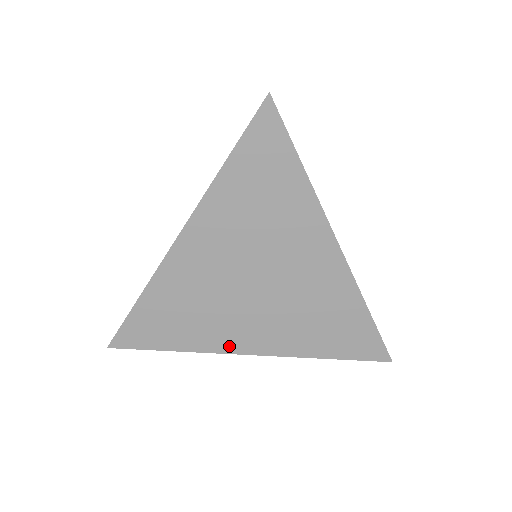
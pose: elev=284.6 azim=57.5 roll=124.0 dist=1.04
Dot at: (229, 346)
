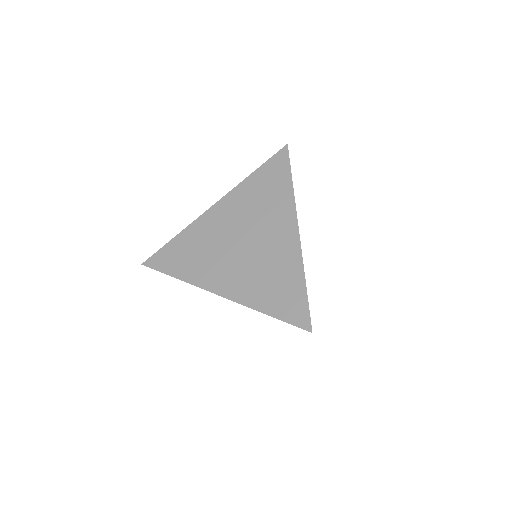
Dot at: (208, 284)
